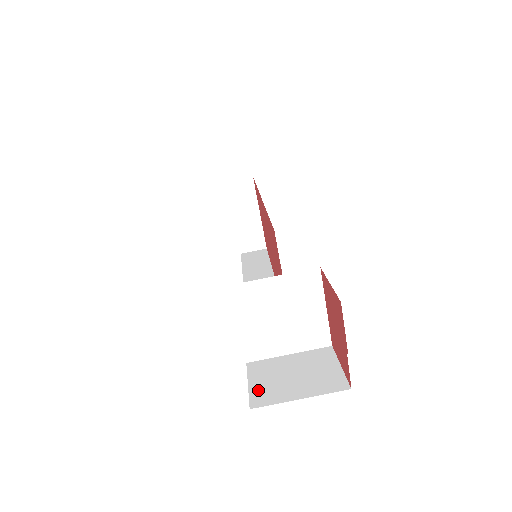
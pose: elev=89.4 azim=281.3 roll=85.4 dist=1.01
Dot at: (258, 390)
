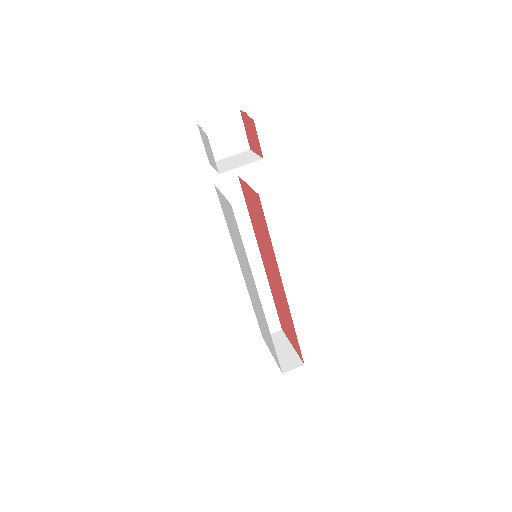
Dot at: occluded
